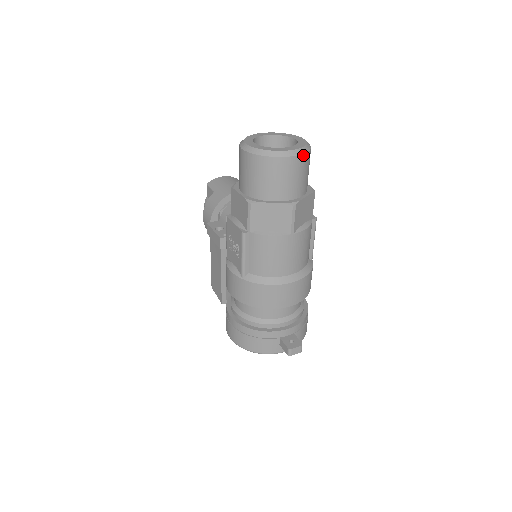
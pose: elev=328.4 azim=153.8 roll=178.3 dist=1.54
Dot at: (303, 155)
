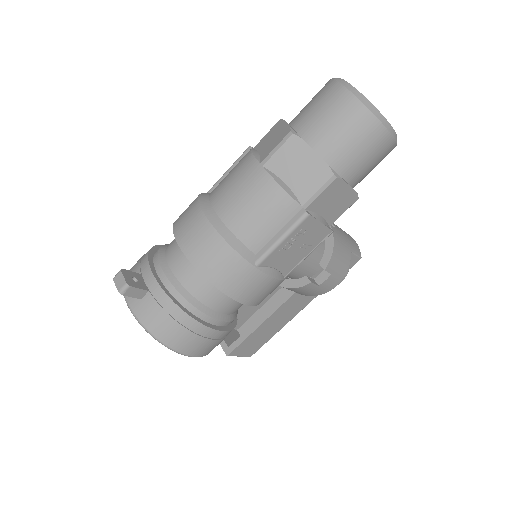
Dot at: (356, 99)
